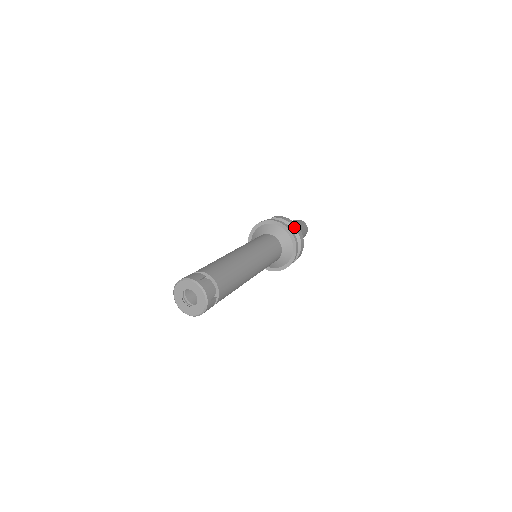
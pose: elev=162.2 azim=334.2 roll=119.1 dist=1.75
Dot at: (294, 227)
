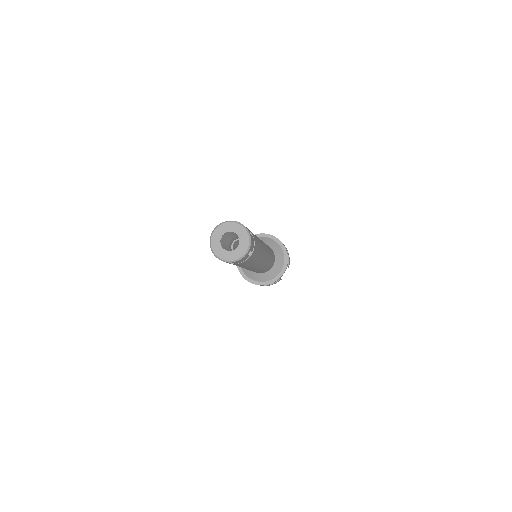
Dot at: occluded
